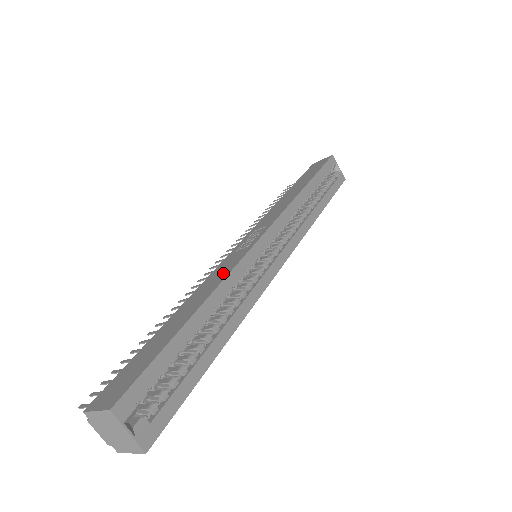
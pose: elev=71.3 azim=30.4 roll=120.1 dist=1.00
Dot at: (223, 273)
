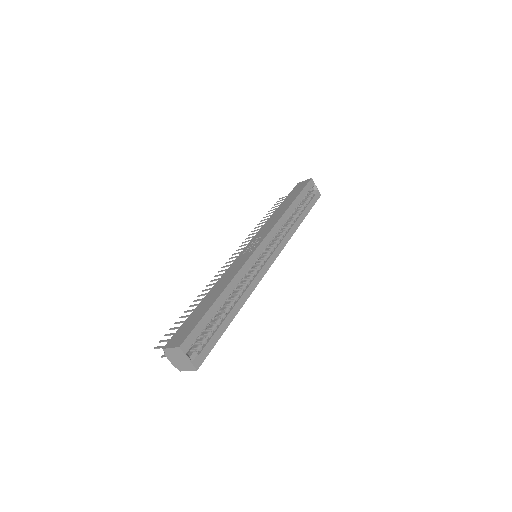
Dot at: (236, 270)
